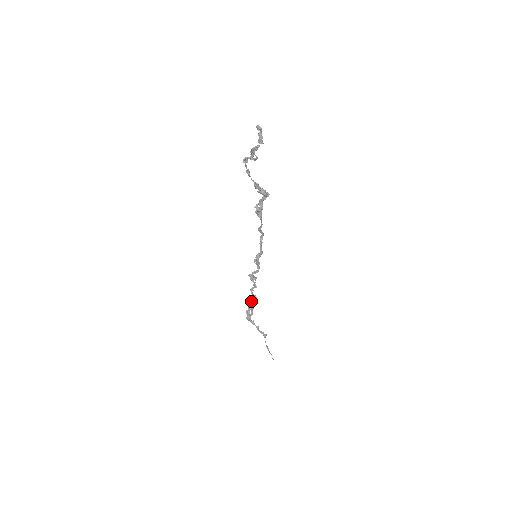
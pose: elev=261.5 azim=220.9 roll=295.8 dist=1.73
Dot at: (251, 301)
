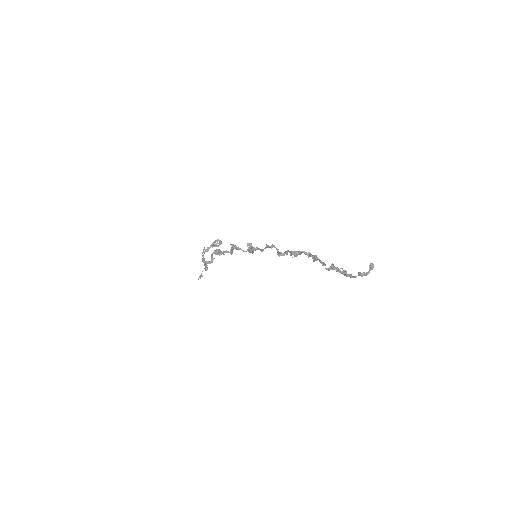
Dot at: (217, 253)
